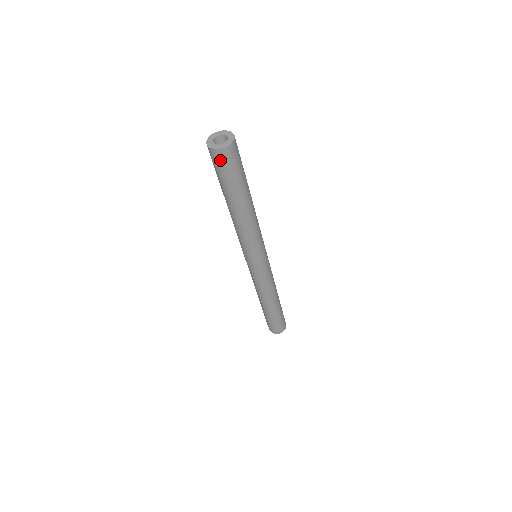
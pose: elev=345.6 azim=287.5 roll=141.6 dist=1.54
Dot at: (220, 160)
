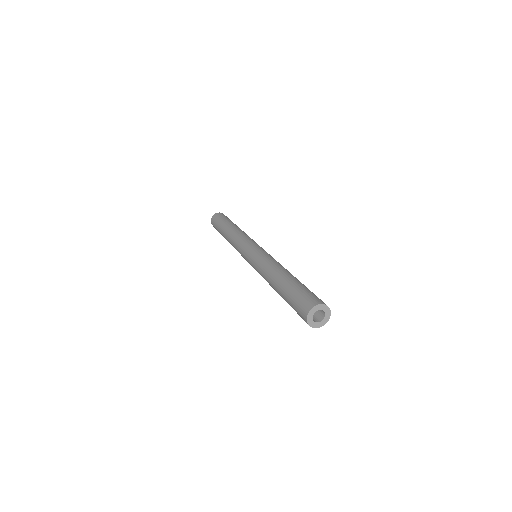
Dot at: occluded
